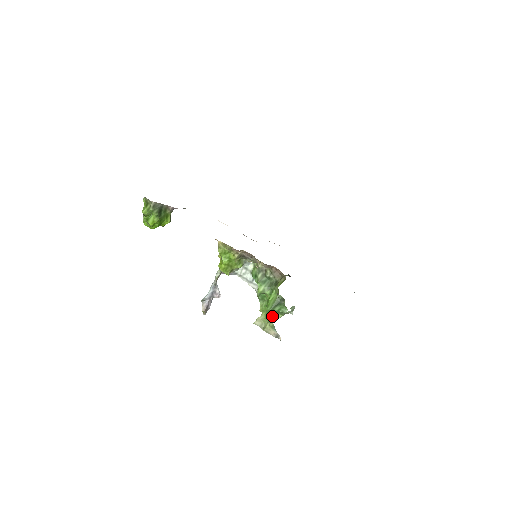
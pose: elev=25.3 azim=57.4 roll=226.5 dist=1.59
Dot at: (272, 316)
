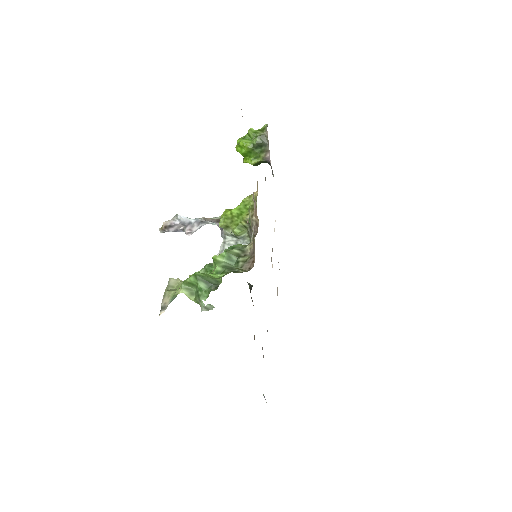
Dot at: (189, 286)
